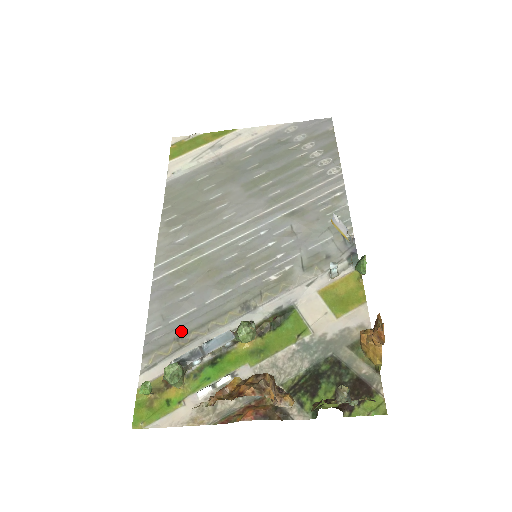
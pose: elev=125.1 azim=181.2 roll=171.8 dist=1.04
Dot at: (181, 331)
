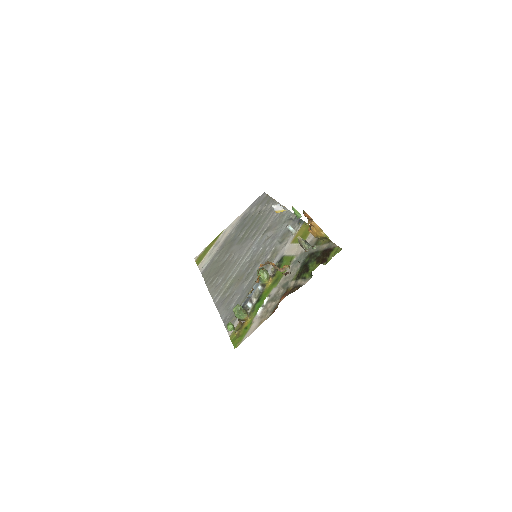
Dot at: occluded
